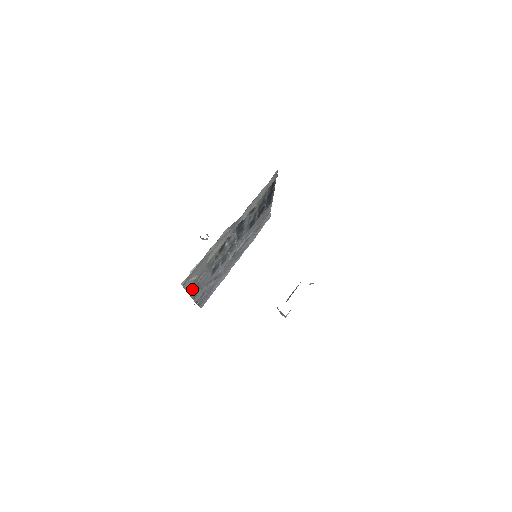
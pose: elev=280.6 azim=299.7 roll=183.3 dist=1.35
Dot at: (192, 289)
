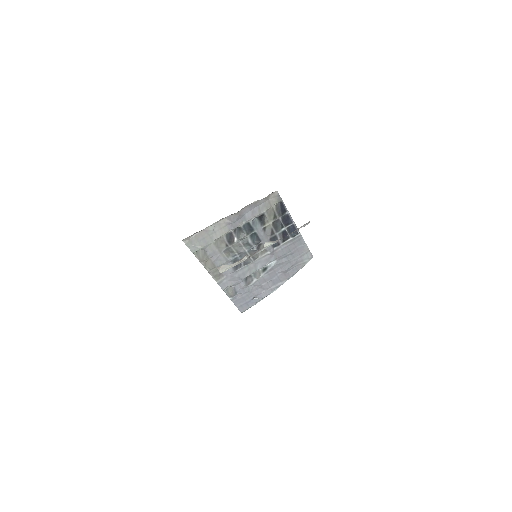
Dot at: (208, 265)
